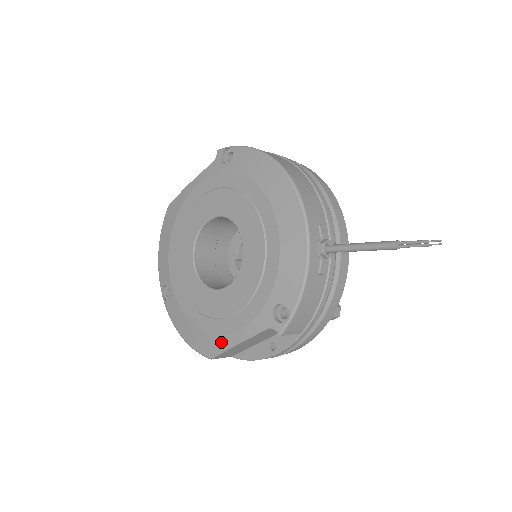
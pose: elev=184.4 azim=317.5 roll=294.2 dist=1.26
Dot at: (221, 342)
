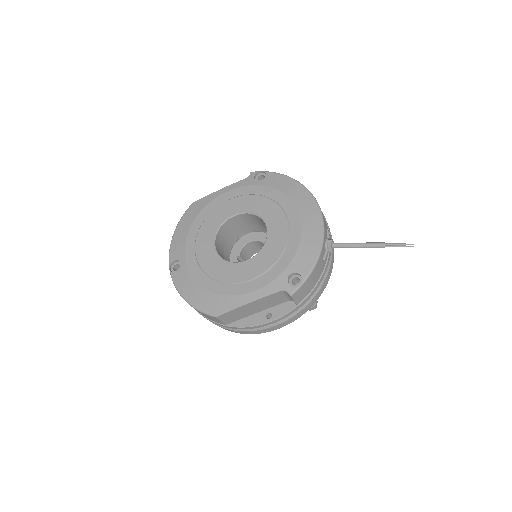
Dot at: (232, 301)
